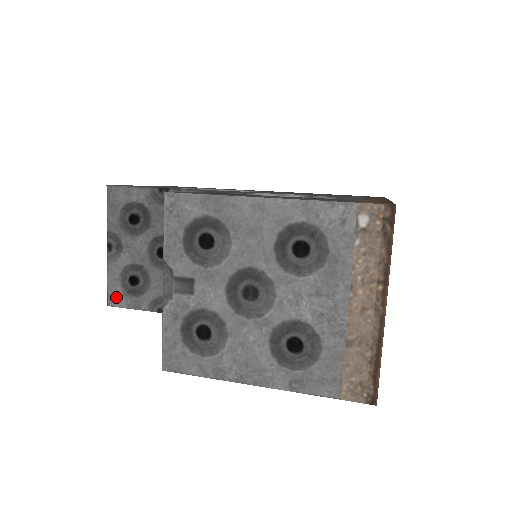
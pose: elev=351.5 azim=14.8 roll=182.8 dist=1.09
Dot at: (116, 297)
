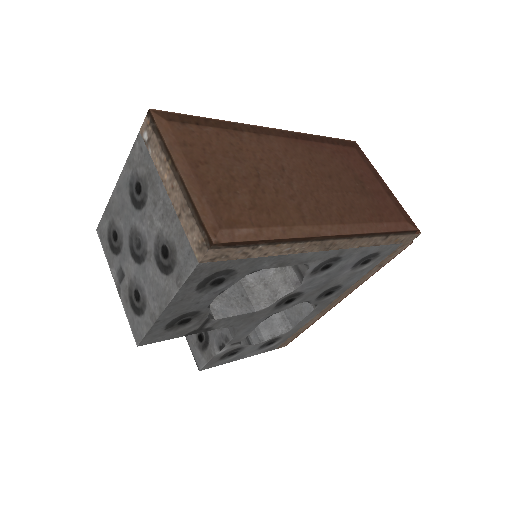
Dot at: (199, 360)
